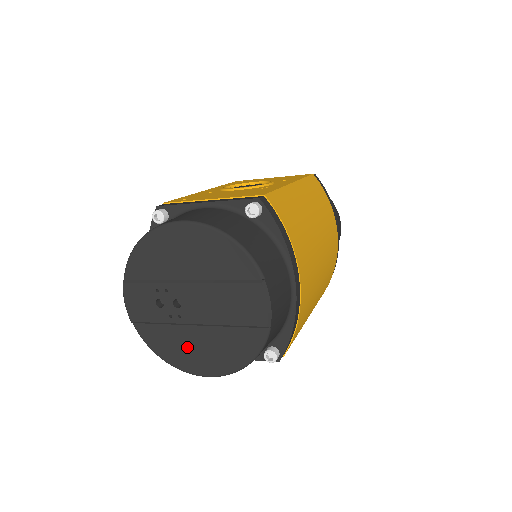
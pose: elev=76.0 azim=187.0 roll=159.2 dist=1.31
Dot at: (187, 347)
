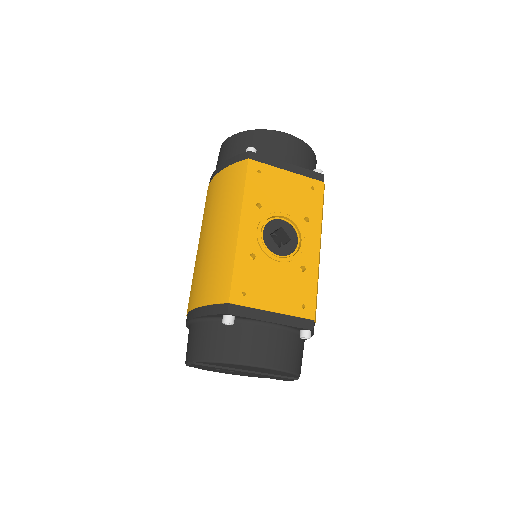
Dot at: (222, 371)
